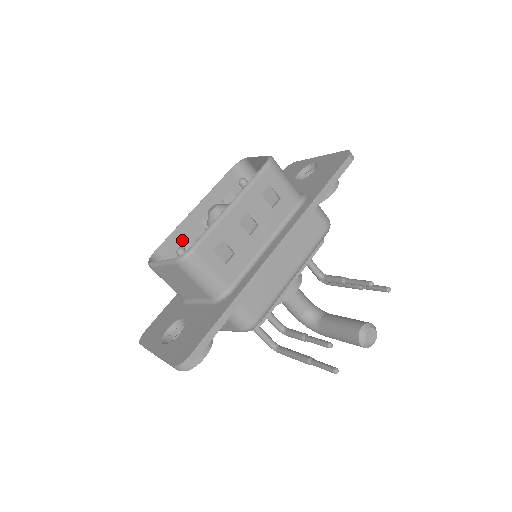
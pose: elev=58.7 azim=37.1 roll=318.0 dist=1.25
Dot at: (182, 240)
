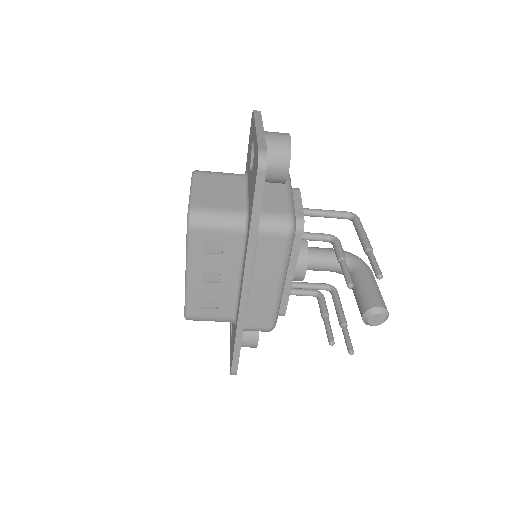
Dot at: occluded
